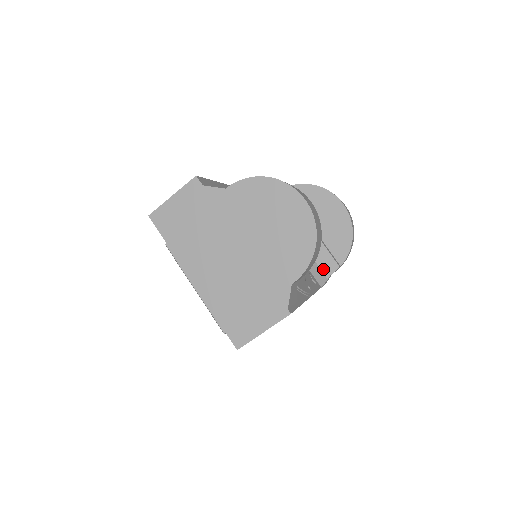
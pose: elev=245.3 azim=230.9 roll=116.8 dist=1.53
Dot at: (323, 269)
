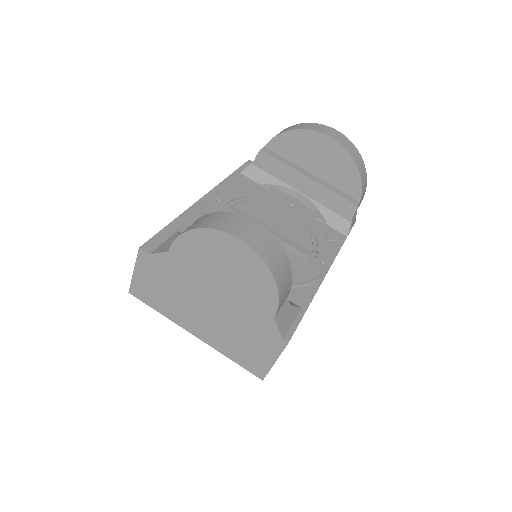
Dot at: (342, 214)
